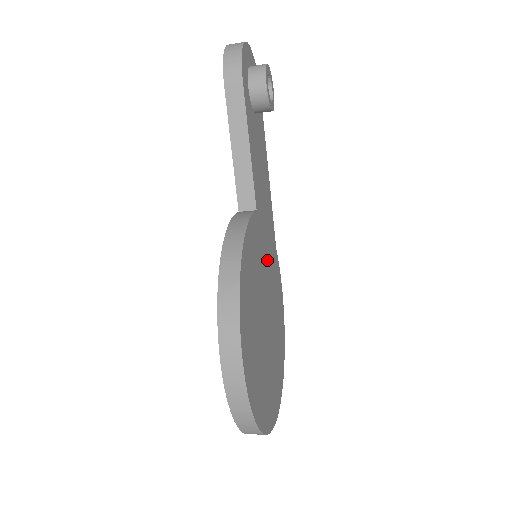
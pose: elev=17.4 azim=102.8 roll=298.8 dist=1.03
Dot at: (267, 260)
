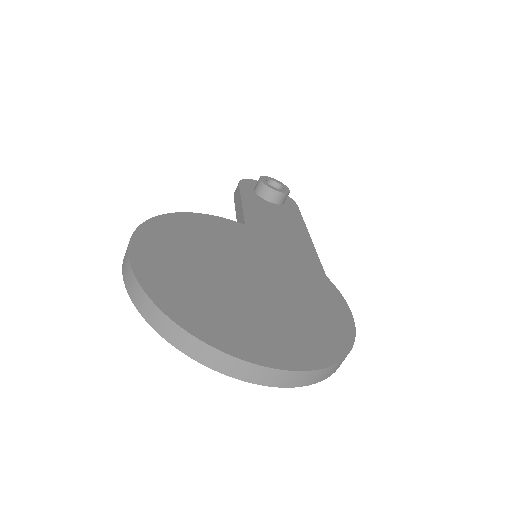
Dot at: (274, 259)
